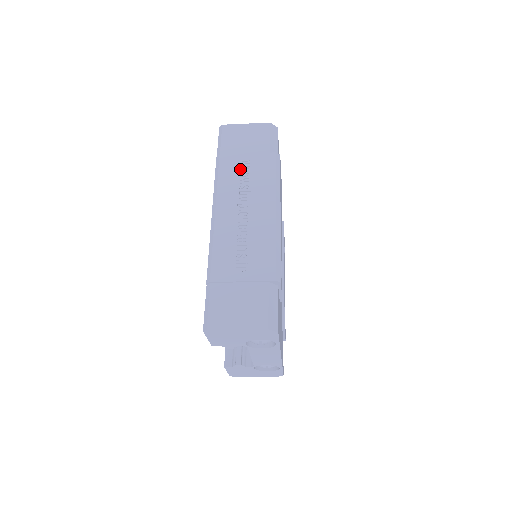
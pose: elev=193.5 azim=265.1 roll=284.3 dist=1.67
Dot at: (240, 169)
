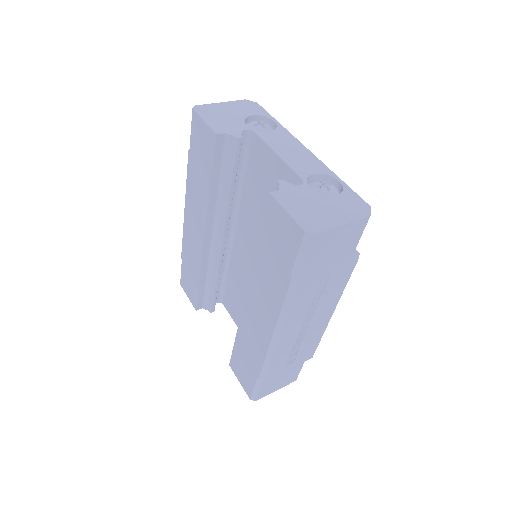
Dot at: (316, 289)
